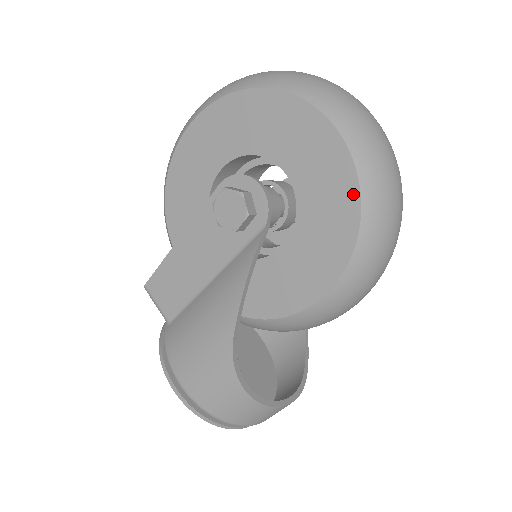
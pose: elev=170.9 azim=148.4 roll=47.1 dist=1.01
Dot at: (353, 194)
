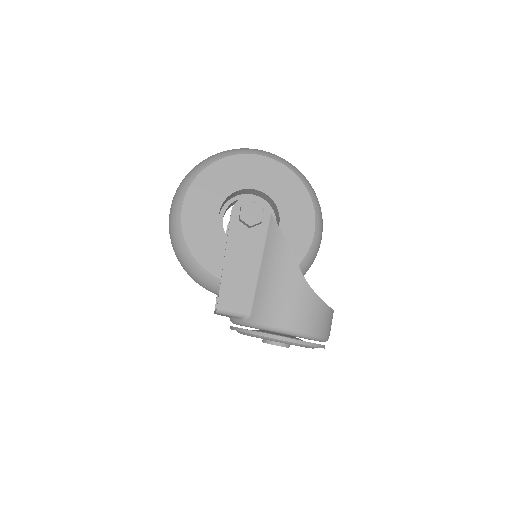
Dot at: (294, 178)
